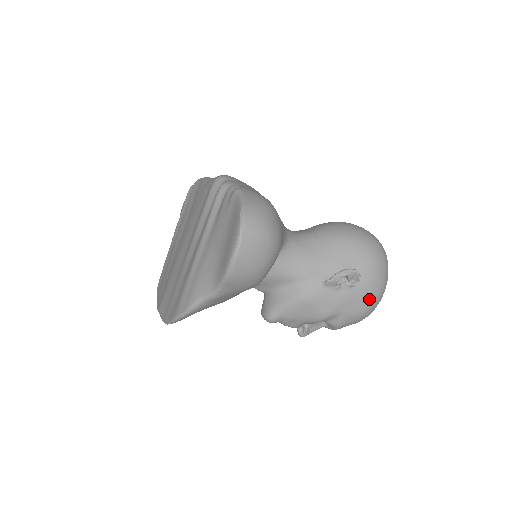
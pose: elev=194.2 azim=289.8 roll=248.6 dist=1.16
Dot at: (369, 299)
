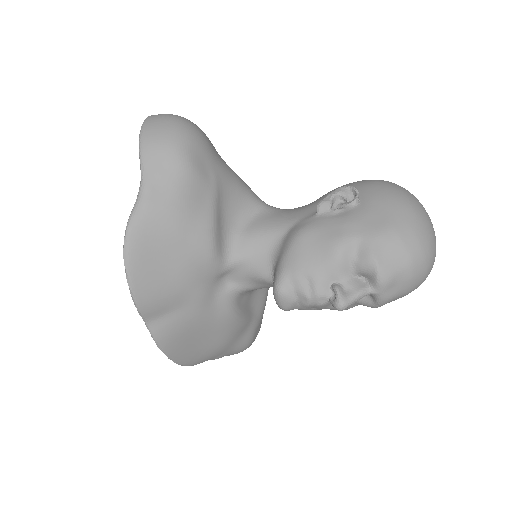
Dot at: (391, 211)
